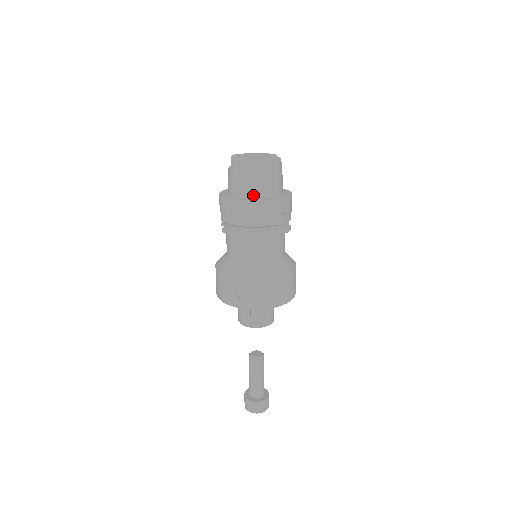
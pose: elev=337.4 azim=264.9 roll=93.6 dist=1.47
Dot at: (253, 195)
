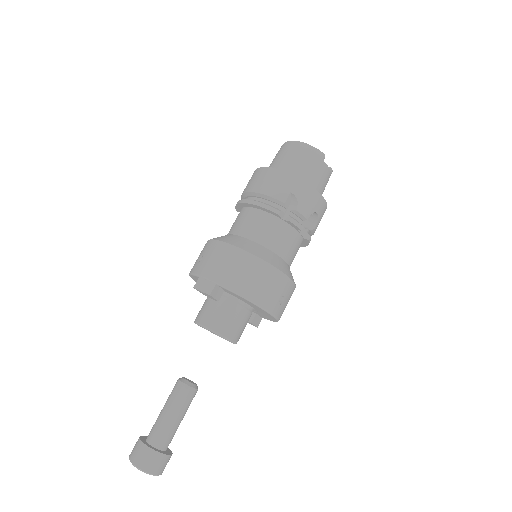
Dot at: occluded
